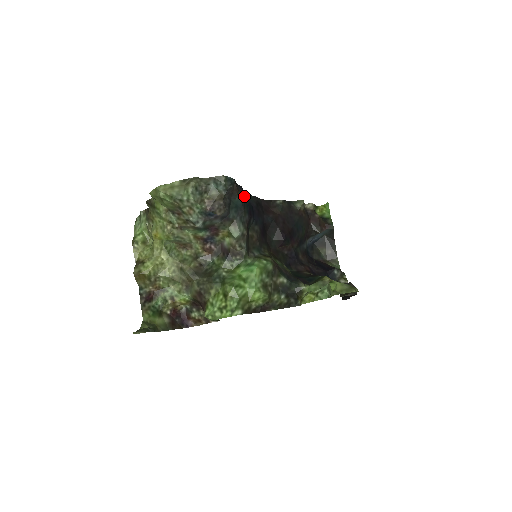
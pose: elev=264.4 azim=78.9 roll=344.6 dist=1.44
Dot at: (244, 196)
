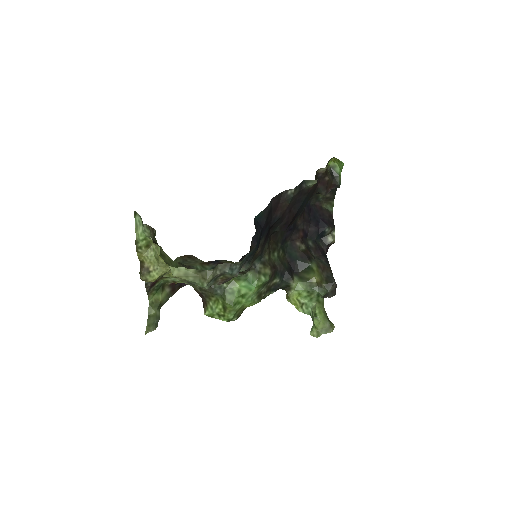
Dot at: (256, 244)
